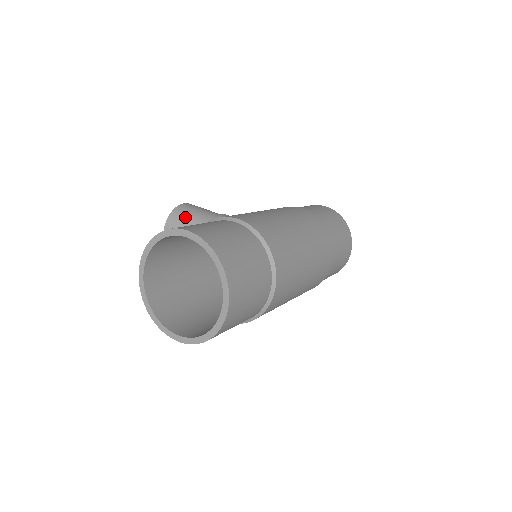
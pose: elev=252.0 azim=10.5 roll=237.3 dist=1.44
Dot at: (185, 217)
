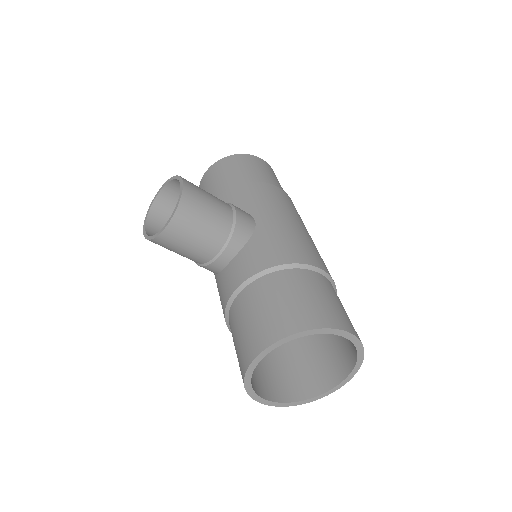
Dot at: (201, 215)
